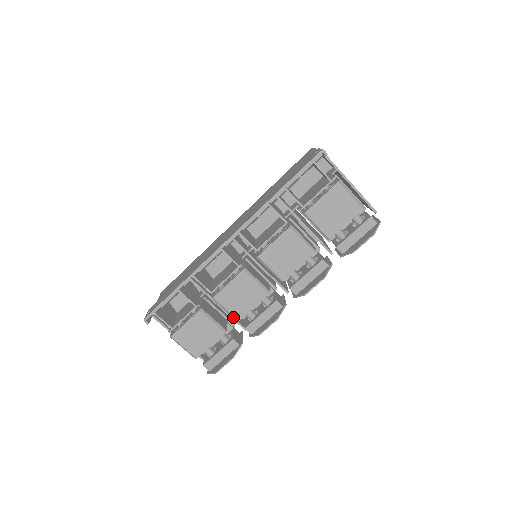
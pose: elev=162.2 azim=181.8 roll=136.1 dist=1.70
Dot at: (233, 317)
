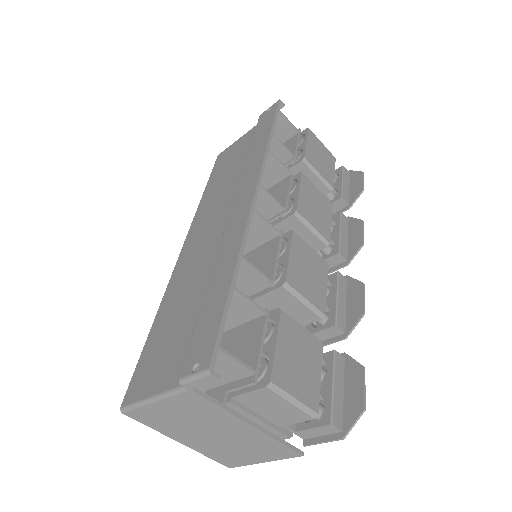
Dot at: (316, 312)
